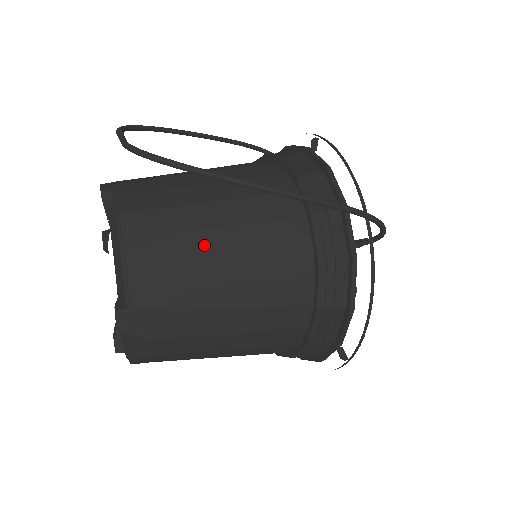
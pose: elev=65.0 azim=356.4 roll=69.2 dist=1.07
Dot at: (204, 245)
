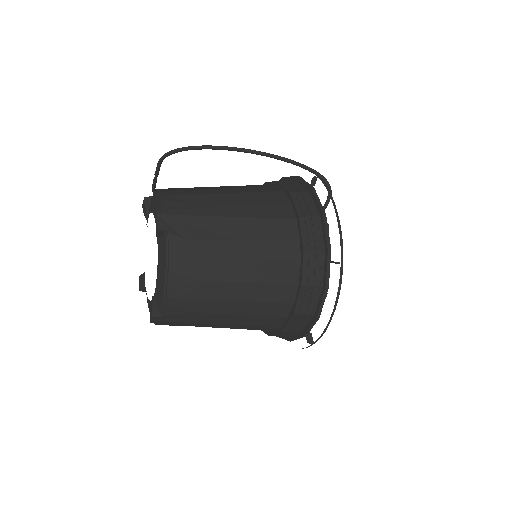
Dot at: (212, 191)
